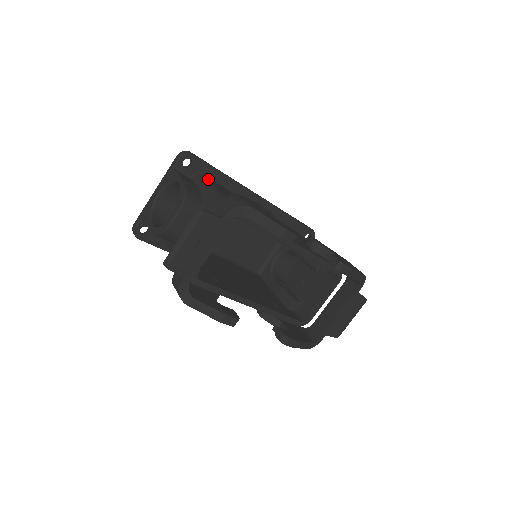
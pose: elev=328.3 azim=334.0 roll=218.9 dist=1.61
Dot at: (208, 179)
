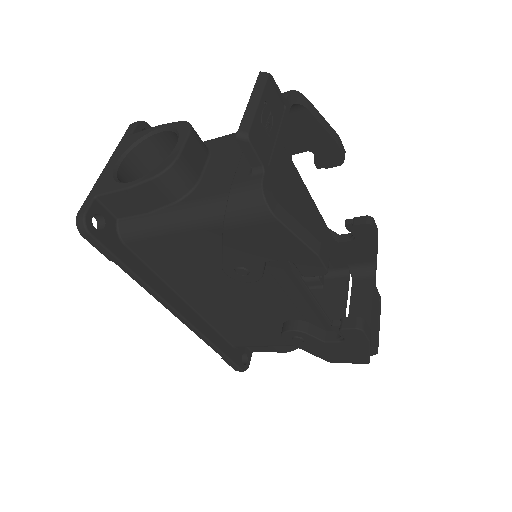
Dot at: occluded
